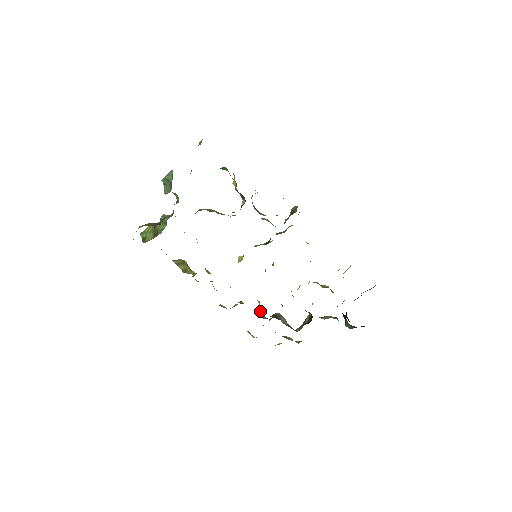
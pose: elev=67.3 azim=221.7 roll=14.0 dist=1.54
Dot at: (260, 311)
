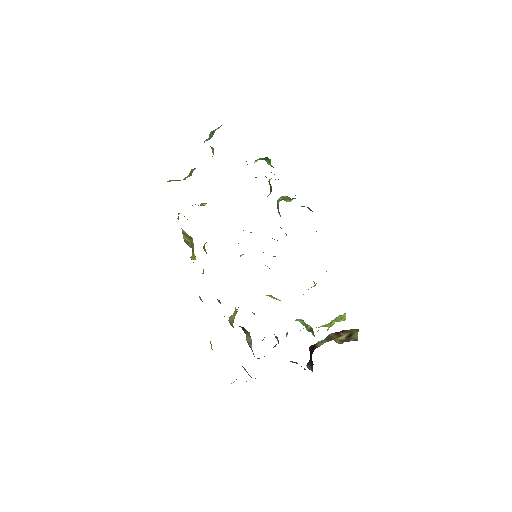
Dot at: (231, 317)
